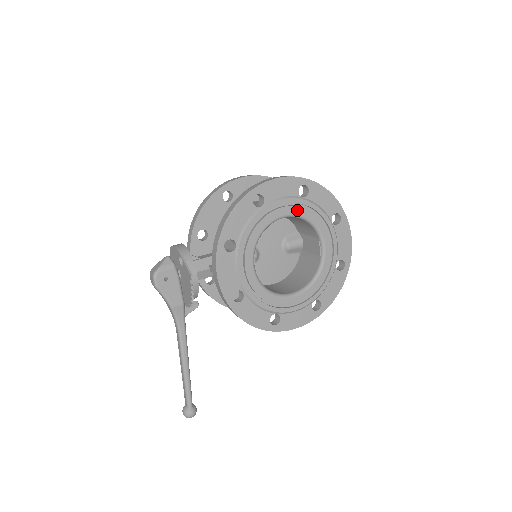
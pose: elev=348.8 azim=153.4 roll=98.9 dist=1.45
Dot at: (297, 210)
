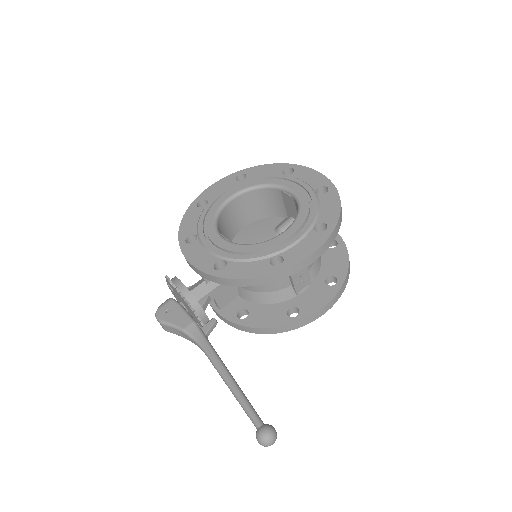
Dot at: (241, 187)
